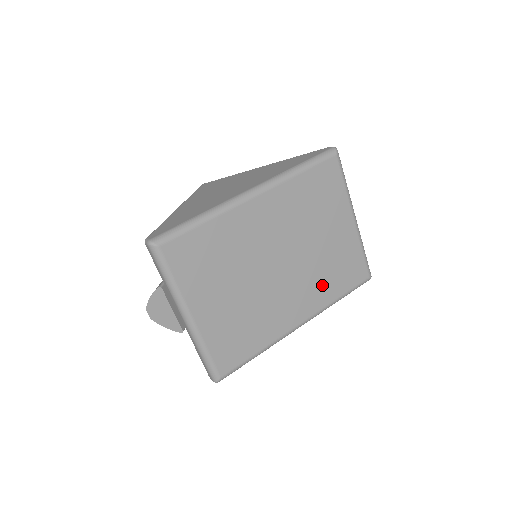
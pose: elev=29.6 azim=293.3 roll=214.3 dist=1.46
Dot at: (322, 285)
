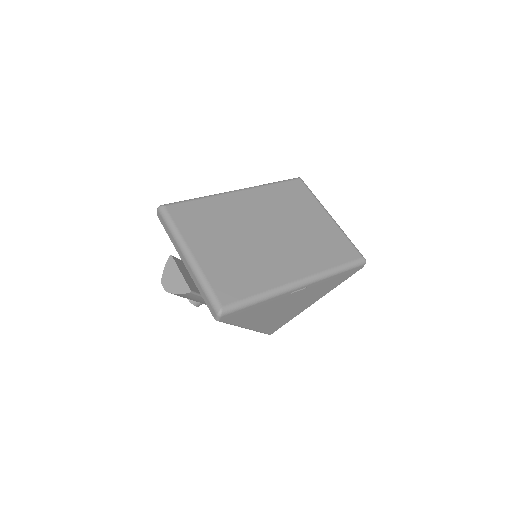
Dot at: (313, 254)
